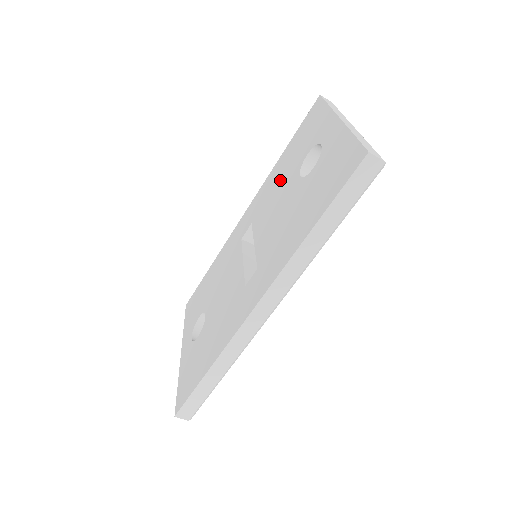
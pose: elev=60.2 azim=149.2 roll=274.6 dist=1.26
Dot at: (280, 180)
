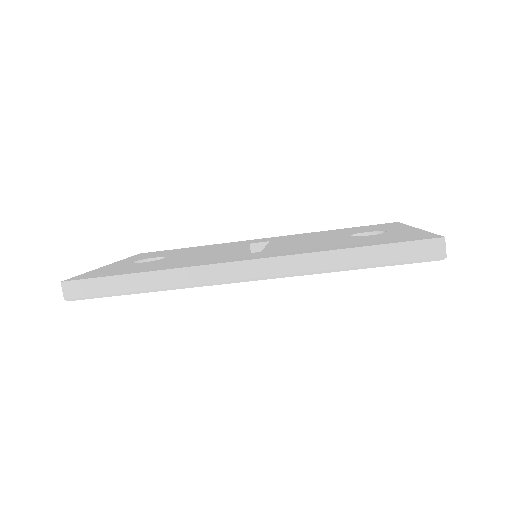
Dot at: (324, 234)
